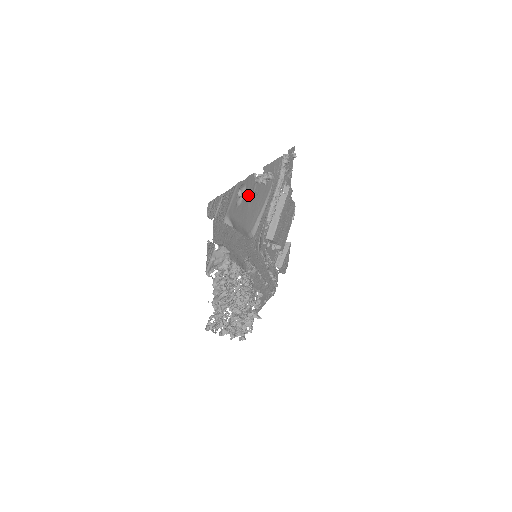
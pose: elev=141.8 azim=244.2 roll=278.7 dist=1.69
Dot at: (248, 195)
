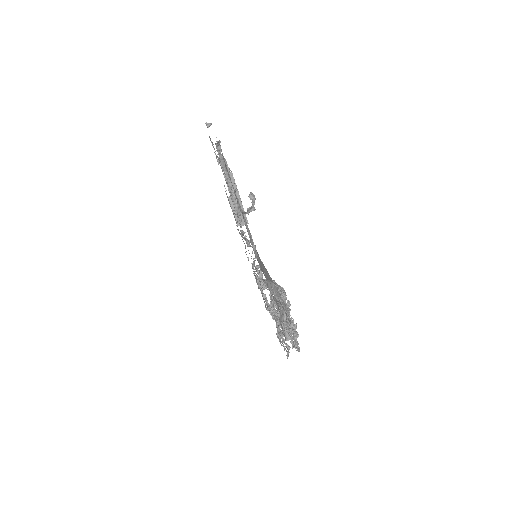
Dot at: occluded
